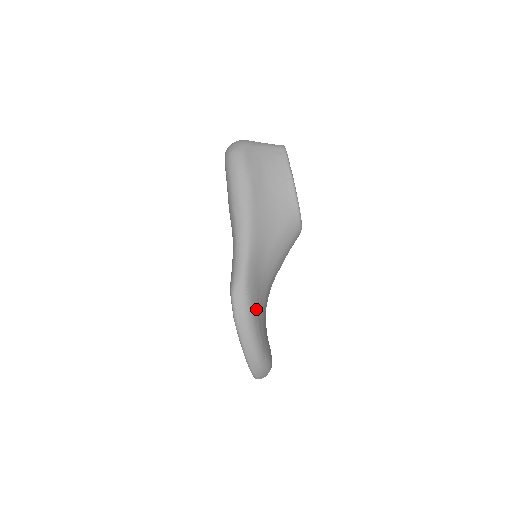
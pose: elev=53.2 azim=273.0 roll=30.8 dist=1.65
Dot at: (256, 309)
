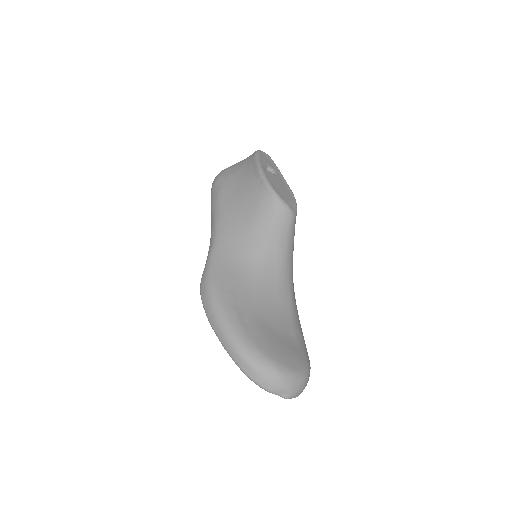
Dot at: (227, 293)
